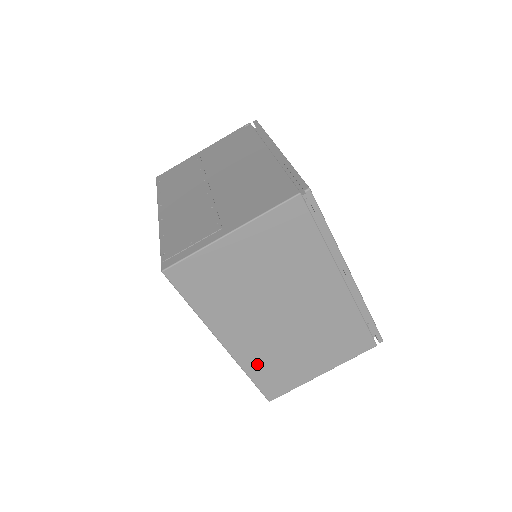
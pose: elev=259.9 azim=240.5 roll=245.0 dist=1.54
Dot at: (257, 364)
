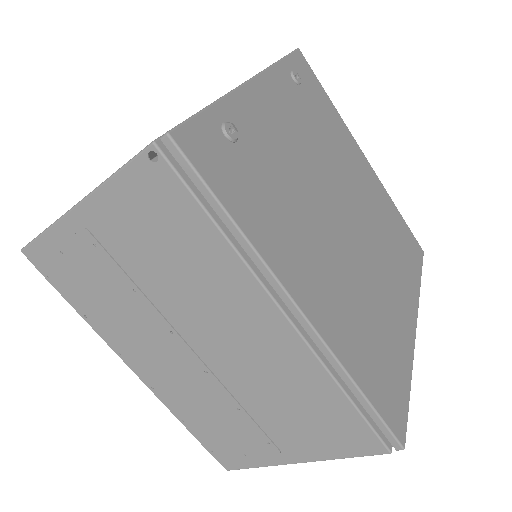
Dot at: occluded
